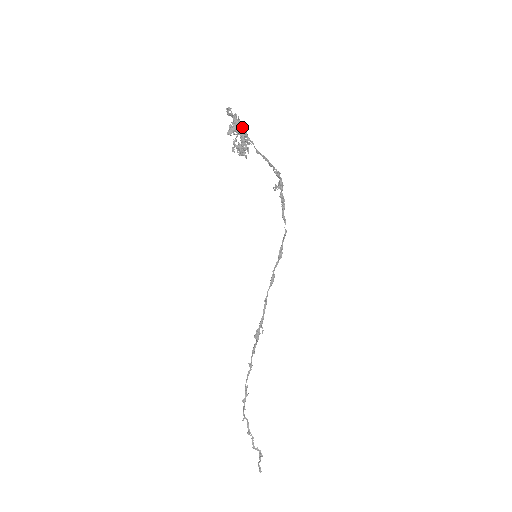
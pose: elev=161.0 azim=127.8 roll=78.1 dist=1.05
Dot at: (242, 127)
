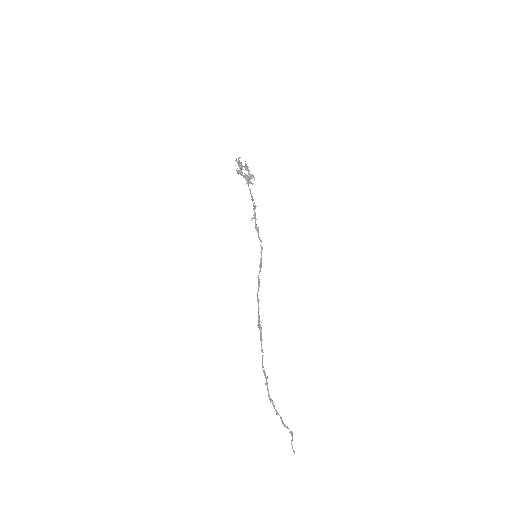
Dot at: (248, 167)
